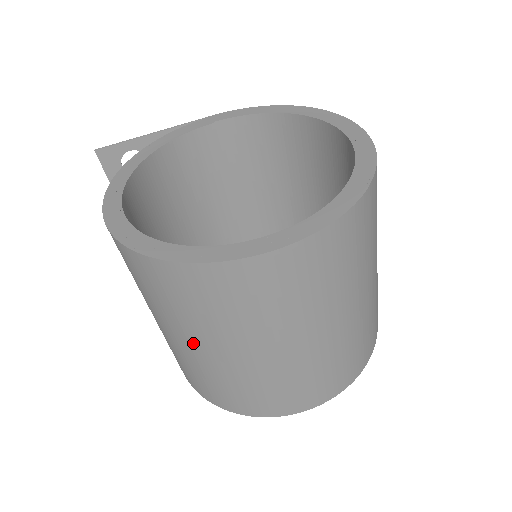
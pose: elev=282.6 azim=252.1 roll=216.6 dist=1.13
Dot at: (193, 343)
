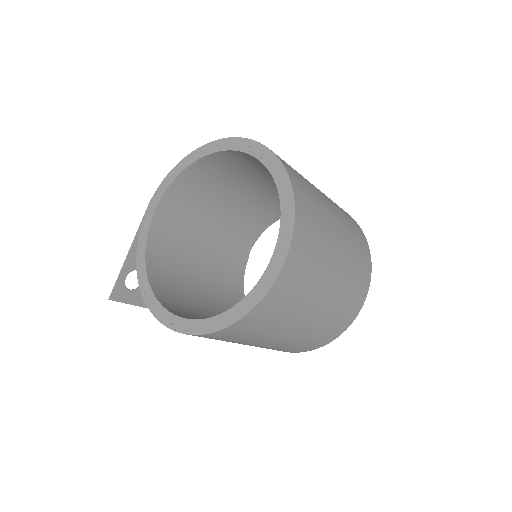
Dot at: (283, 336)
